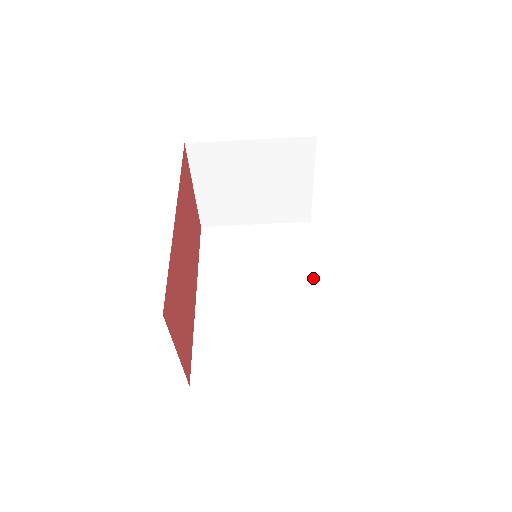
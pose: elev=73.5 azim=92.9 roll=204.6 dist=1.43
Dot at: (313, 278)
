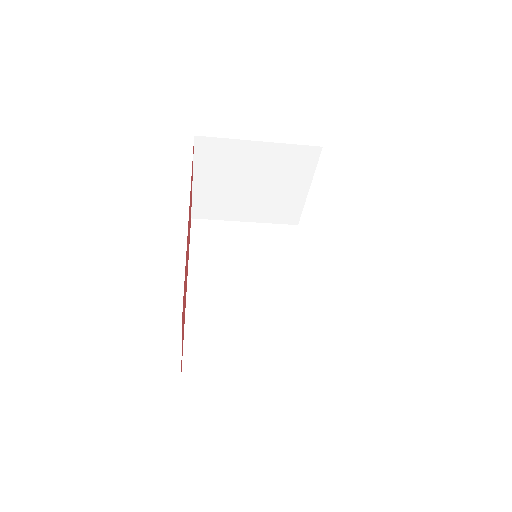
Dot at: (300, 281)
